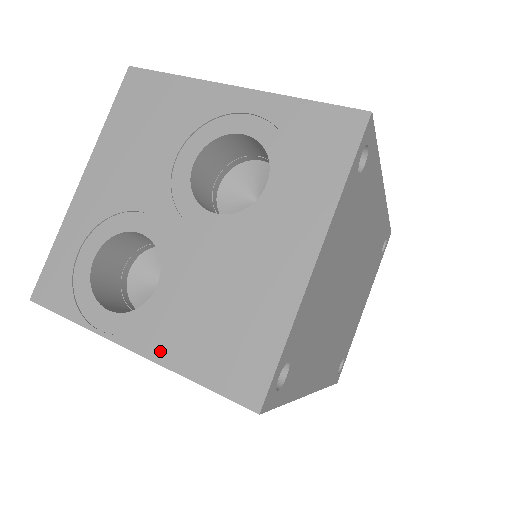
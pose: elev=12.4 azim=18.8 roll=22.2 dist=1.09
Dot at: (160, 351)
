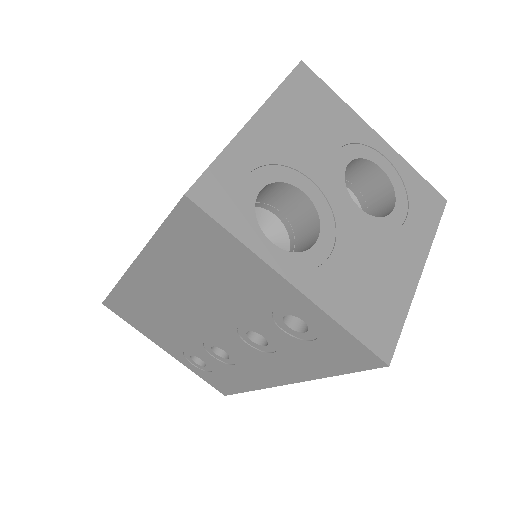
Dot at: (319, 295)
